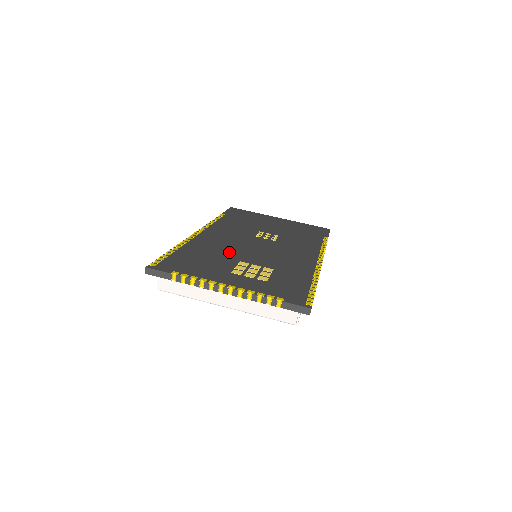
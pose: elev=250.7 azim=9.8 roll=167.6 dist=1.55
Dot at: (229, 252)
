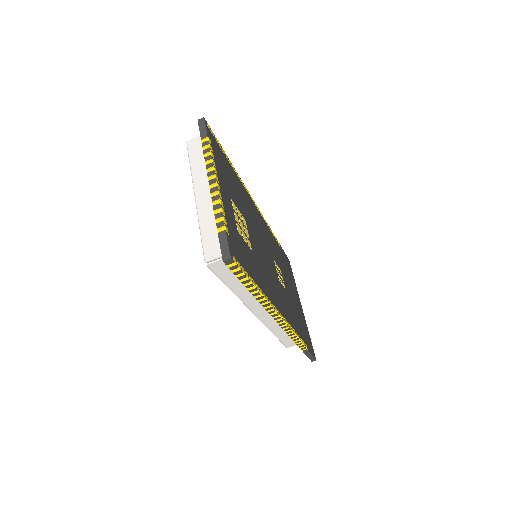
Dot at: (249, 216)
